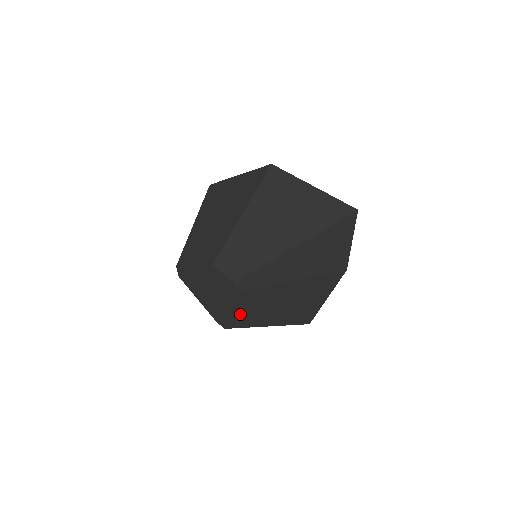
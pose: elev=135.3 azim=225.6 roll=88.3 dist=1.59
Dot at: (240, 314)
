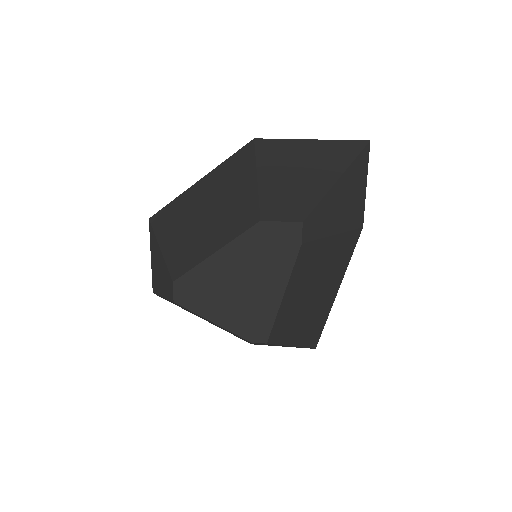
Dot at: (287, 304)
